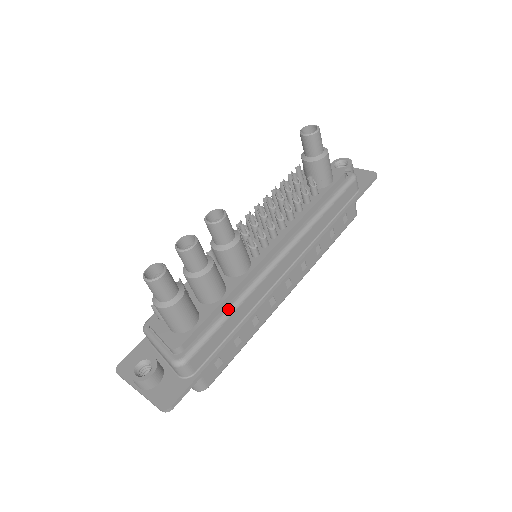
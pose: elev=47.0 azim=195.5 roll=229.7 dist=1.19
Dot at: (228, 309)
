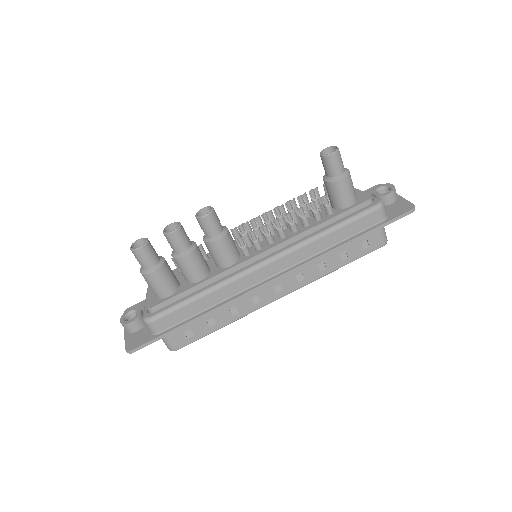
Dot at: (200, 292)
